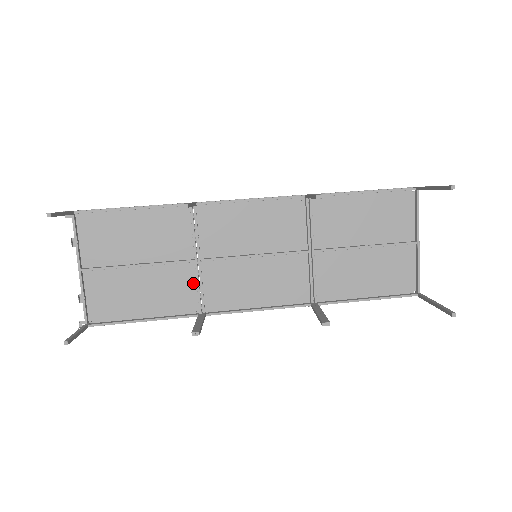
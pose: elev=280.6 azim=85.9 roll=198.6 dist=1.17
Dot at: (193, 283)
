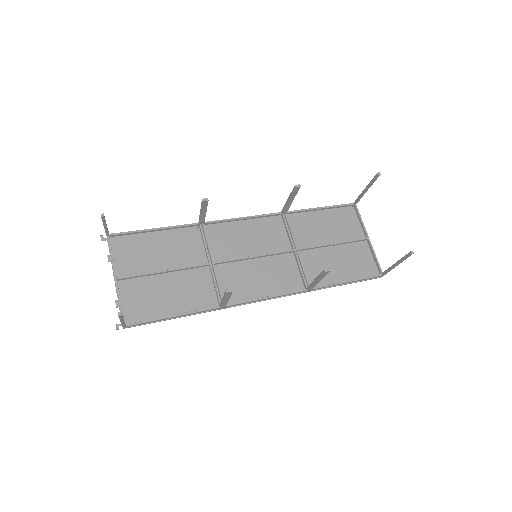
Dot at: (210, 283)
